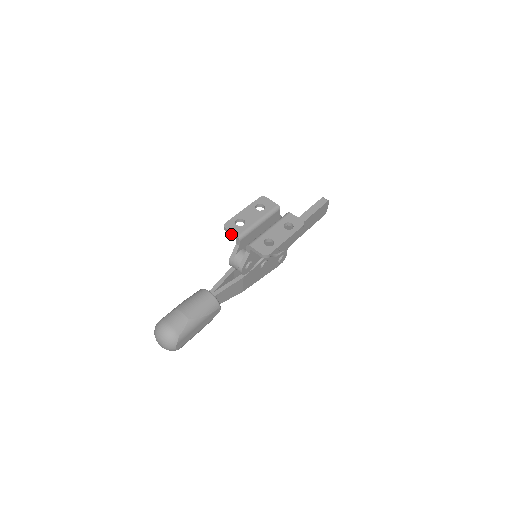
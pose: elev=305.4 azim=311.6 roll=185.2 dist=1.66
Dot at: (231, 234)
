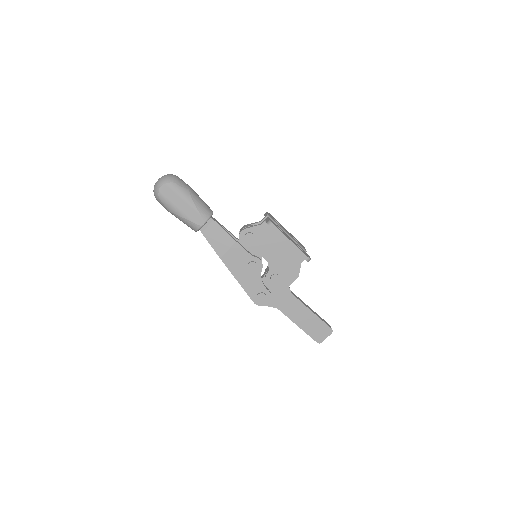
Dot at: (266, 214)
